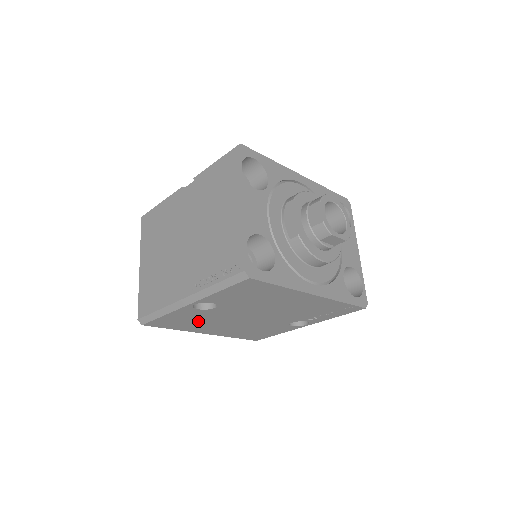
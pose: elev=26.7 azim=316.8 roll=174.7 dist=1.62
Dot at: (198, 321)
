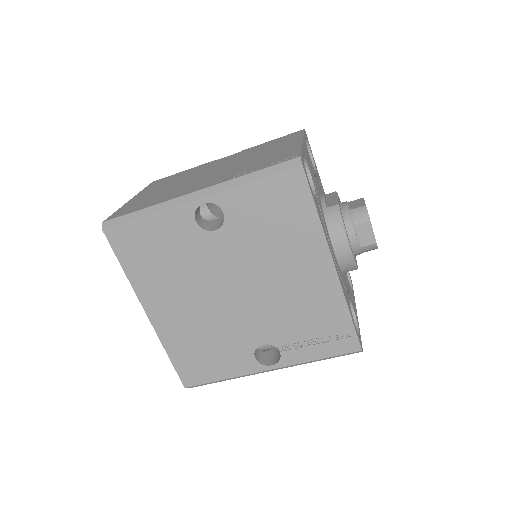
Dot at: (169, 263)
